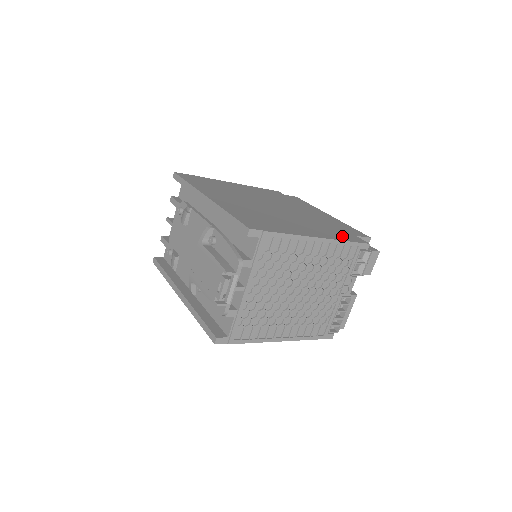
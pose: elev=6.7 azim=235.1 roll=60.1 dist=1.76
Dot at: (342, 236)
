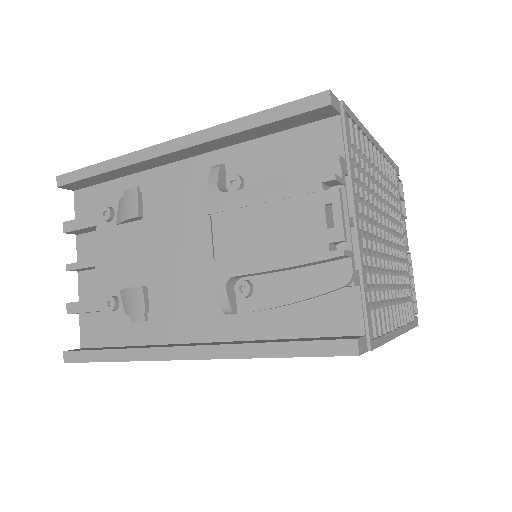
Dot at: occluded
